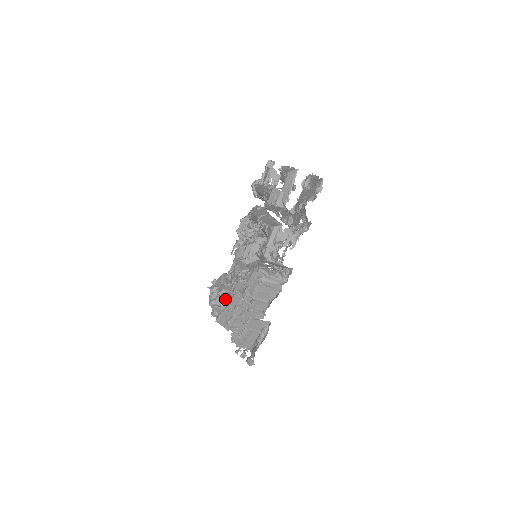
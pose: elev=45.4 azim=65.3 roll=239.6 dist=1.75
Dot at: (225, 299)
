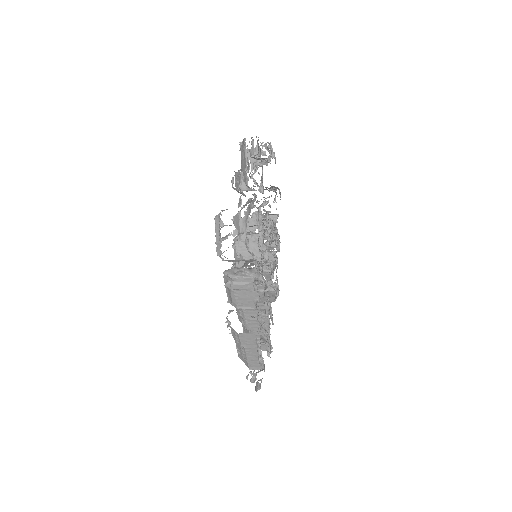
Dot at: occluded
